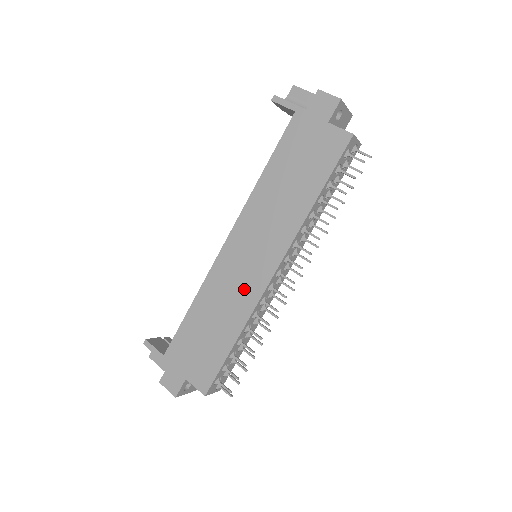
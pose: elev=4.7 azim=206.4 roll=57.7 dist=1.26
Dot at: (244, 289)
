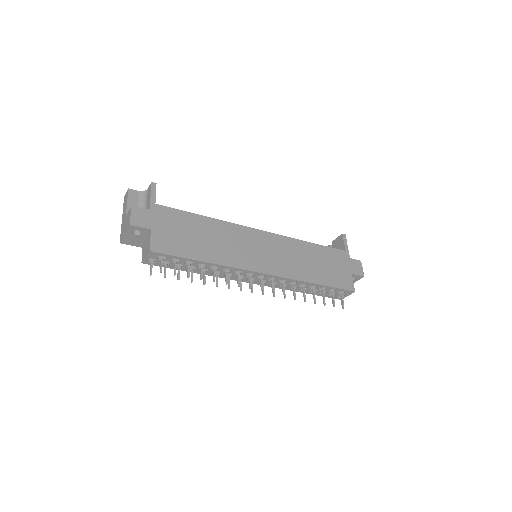
Dot at: (242, 255)
